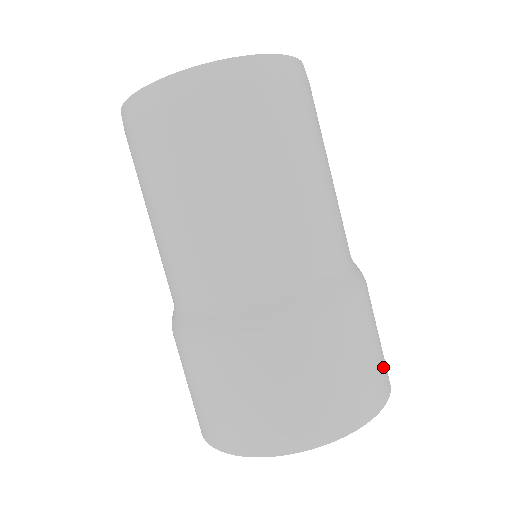
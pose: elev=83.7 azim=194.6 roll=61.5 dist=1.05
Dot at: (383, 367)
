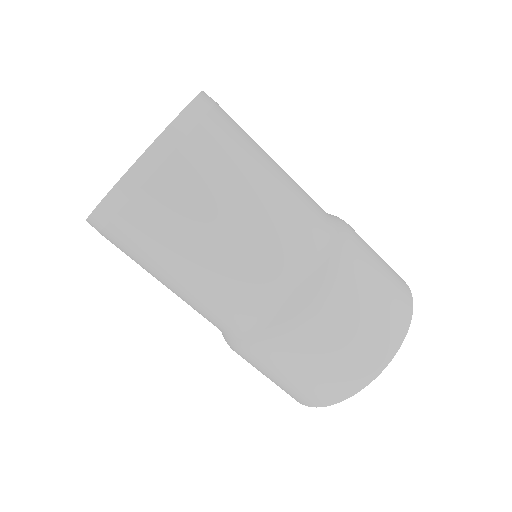
Dot at: (368, 352)
